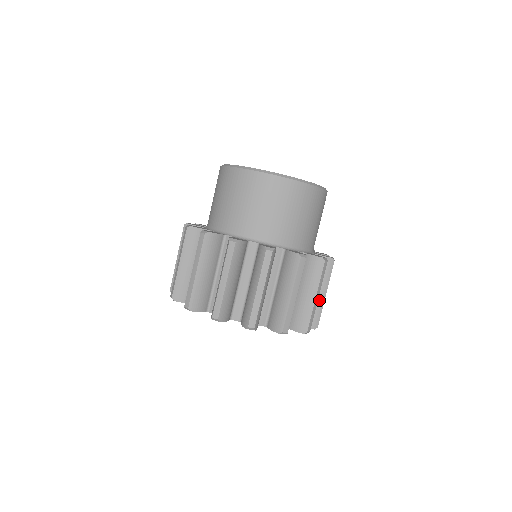
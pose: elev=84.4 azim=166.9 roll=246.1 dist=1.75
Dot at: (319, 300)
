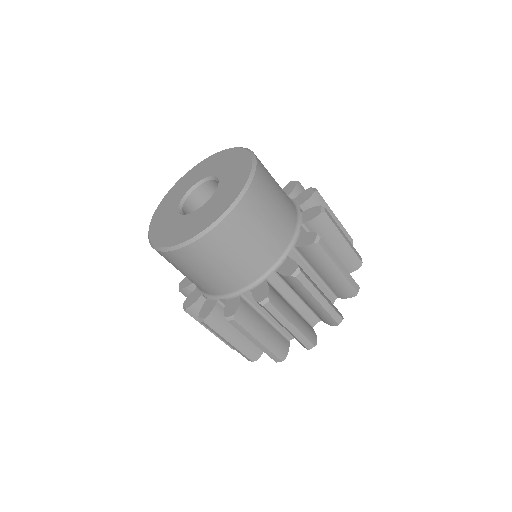
Dot at: (343, 248)
